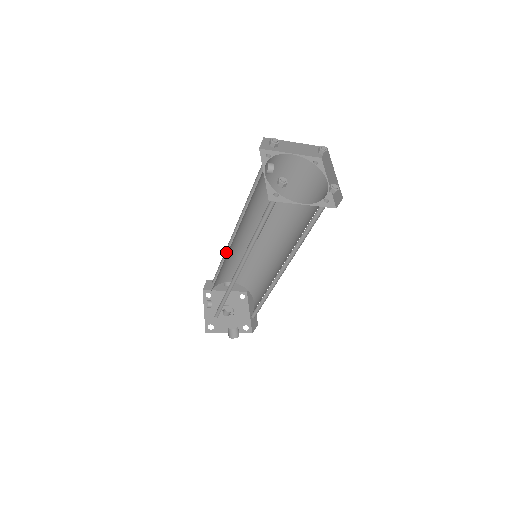
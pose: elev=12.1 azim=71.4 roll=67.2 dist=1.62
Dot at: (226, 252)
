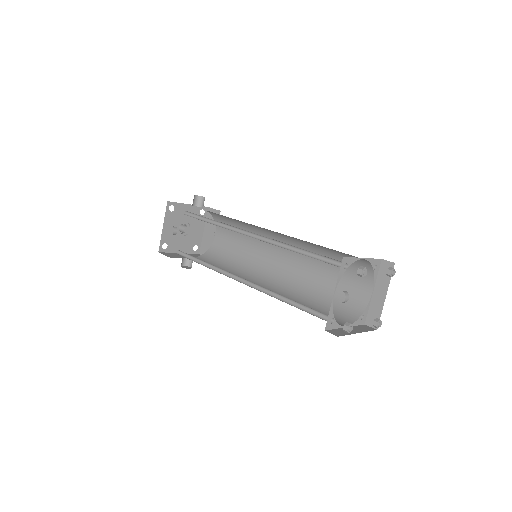
Dot at: (224, 223)
